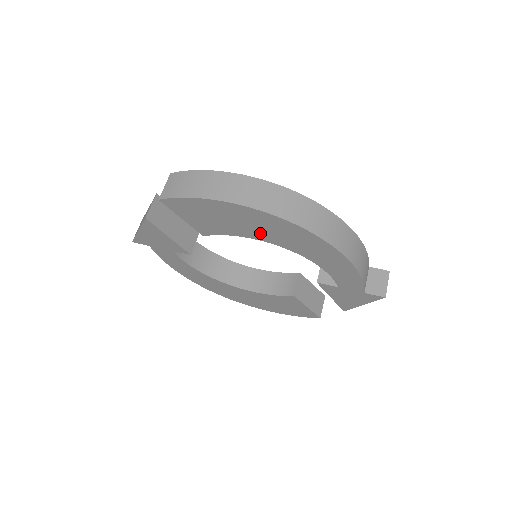
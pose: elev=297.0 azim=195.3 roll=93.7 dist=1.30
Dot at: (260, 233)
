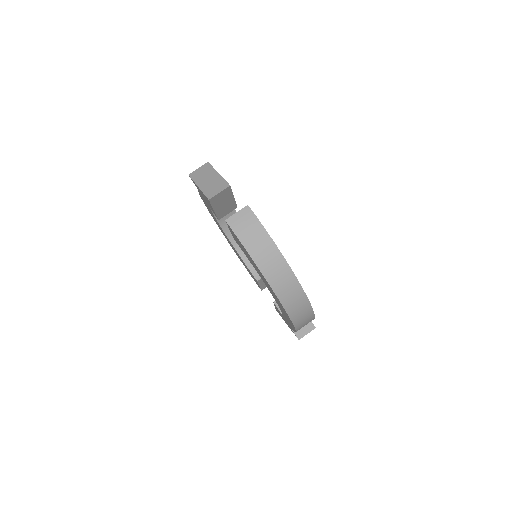
Dot at: occluded
